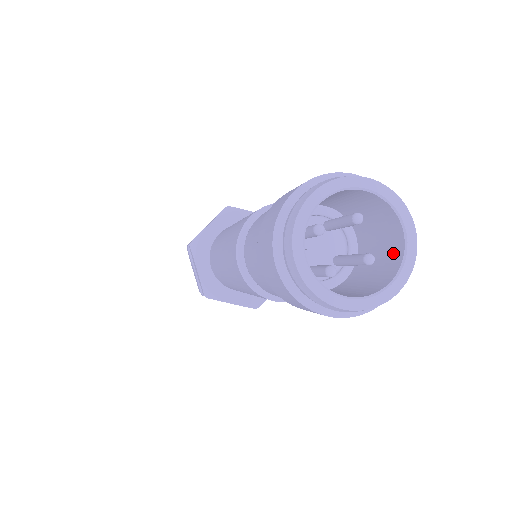
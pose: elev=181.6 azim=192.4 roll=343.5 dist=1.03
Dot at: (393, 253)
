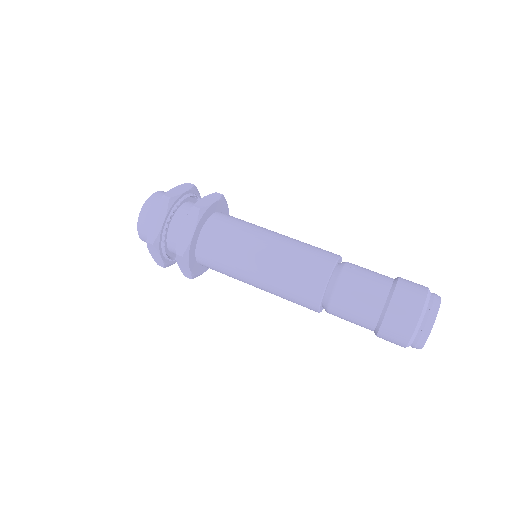
Dot at: occluded
